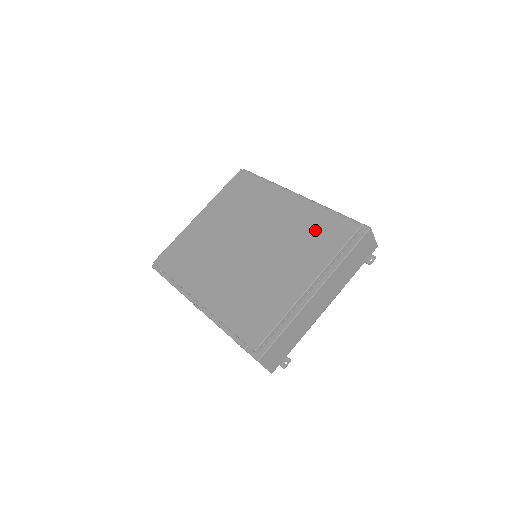
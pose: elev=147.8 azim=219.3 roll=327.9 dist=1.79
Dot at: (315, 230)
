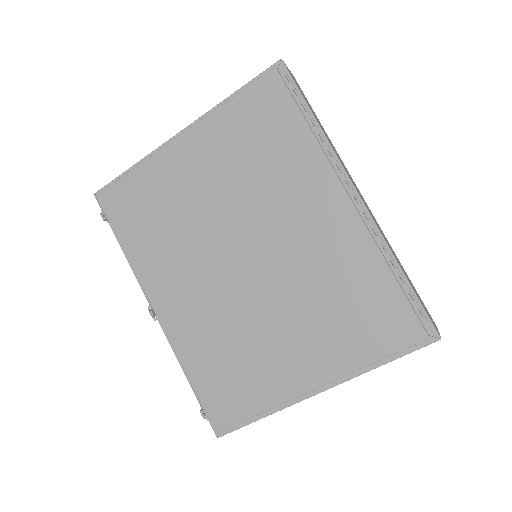
Dot at: (356, 300)
